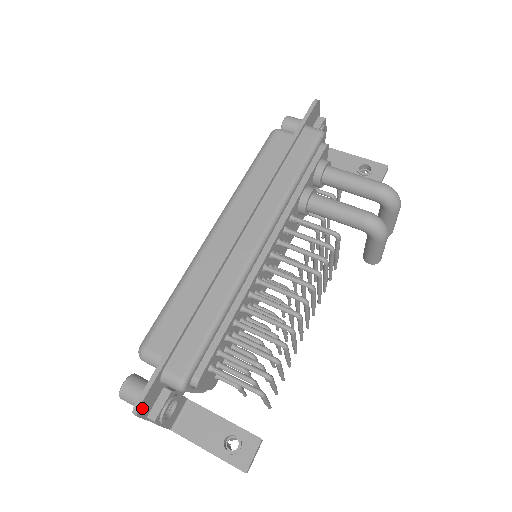
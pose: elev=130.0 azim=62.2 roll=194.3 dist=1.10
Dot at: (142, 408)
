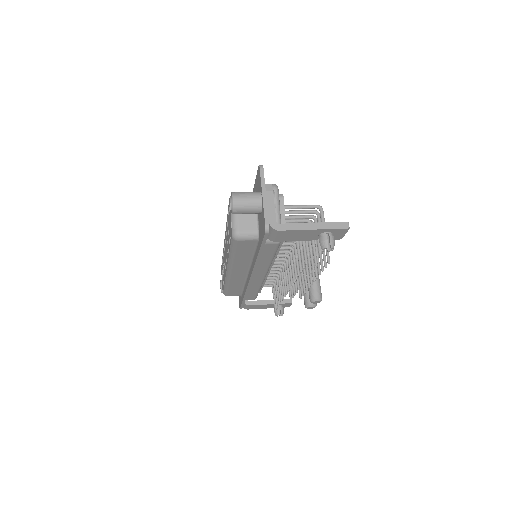
Dot at: occluded
